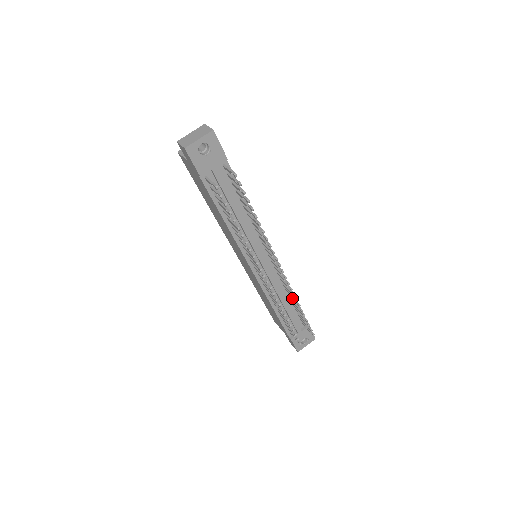
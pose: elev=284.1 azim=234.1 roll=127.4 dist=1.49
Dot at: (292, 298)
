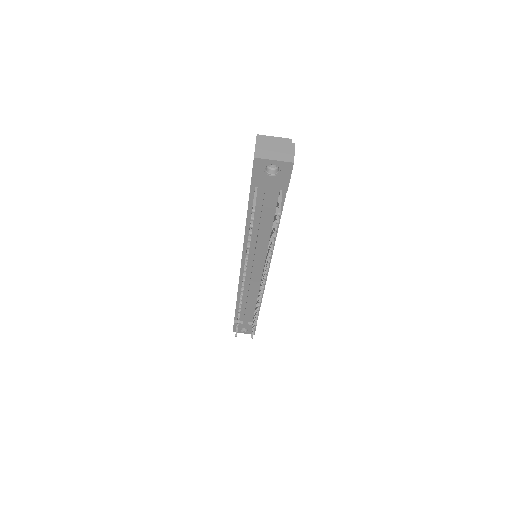
Dot at: occluded
